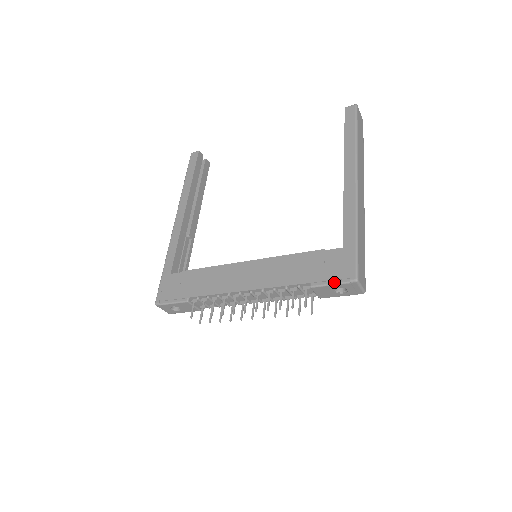
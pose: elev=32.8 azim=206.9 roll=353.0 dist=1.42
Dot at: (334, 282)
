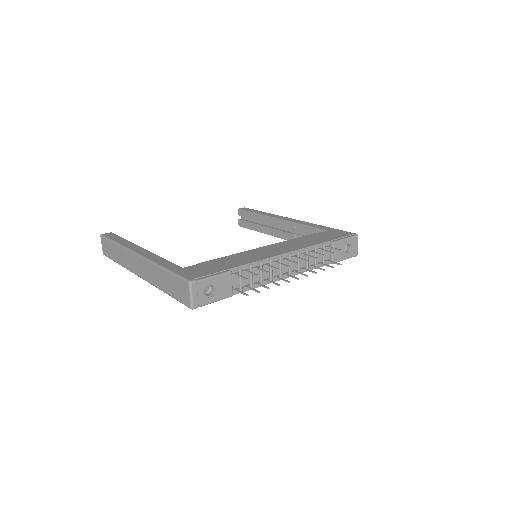
Dot at: (346, 237)
